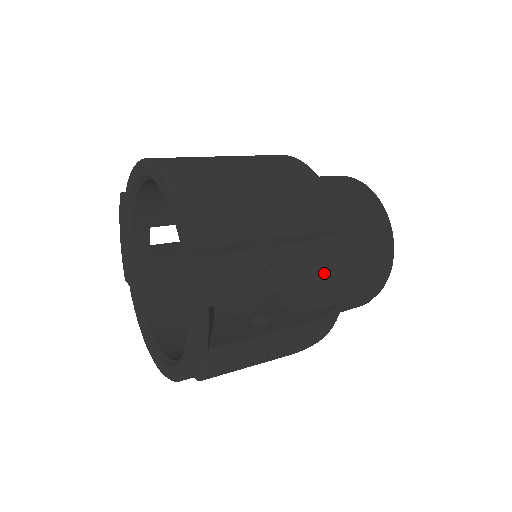
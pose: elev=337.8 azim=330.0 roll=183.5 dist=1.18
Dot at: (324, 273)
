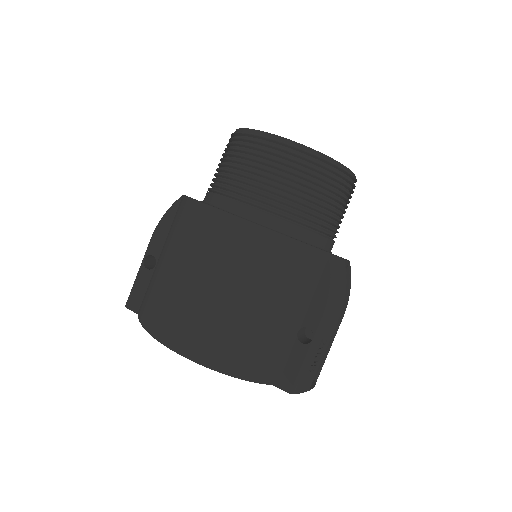
Dot at: (343, 297)
